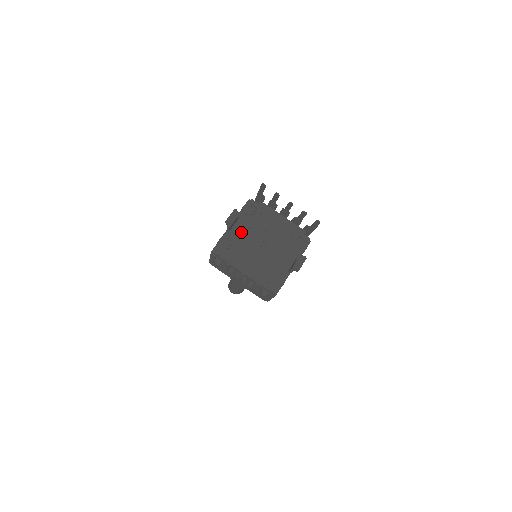
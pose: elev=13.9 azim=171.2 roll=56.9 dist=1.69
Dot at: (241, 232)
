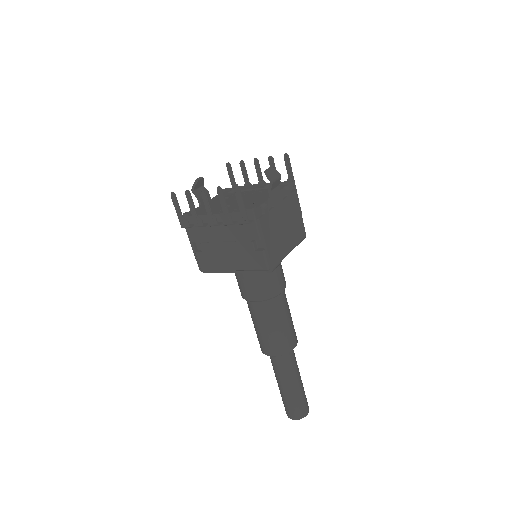
Dot at: (214, 202)
